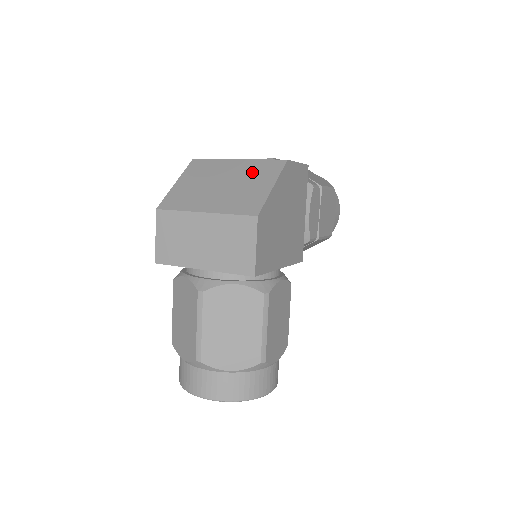
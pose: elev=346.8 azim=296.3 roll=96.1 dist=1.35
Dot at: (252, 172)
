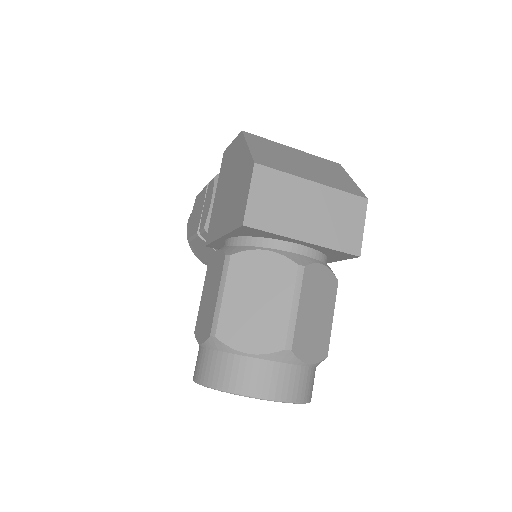
Dot at: (321, 163)
